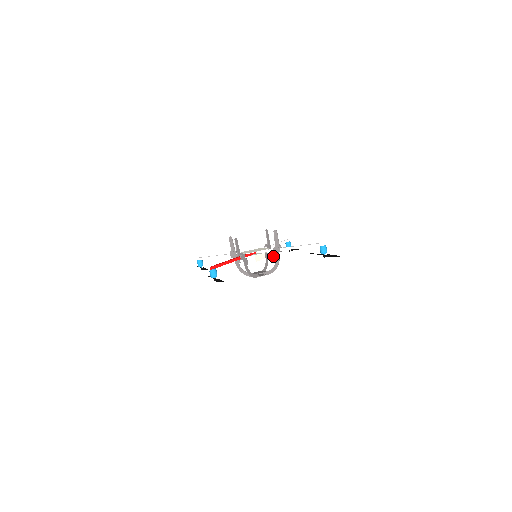
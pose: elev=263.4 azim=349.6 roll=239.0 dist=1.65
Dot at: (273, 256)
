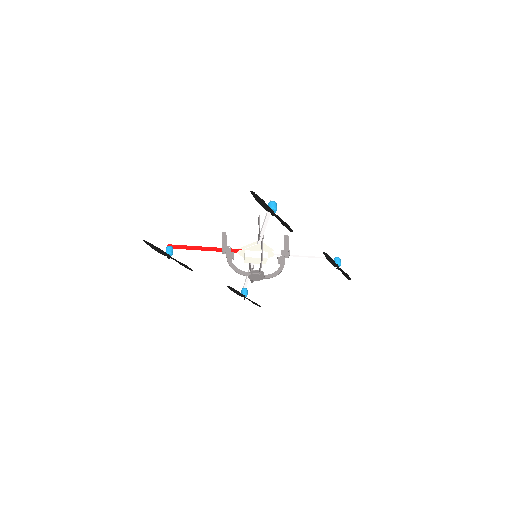
Dot at: (261, 247)
